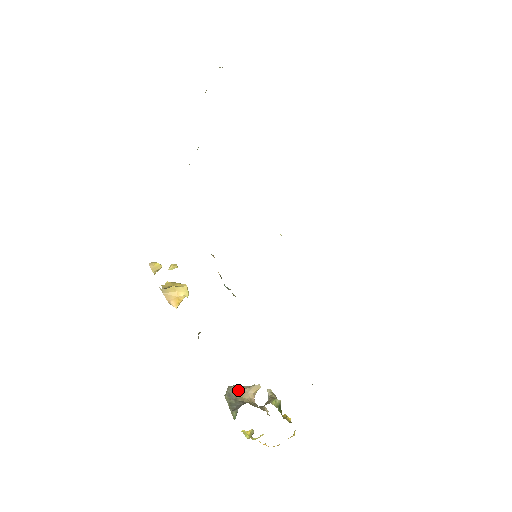
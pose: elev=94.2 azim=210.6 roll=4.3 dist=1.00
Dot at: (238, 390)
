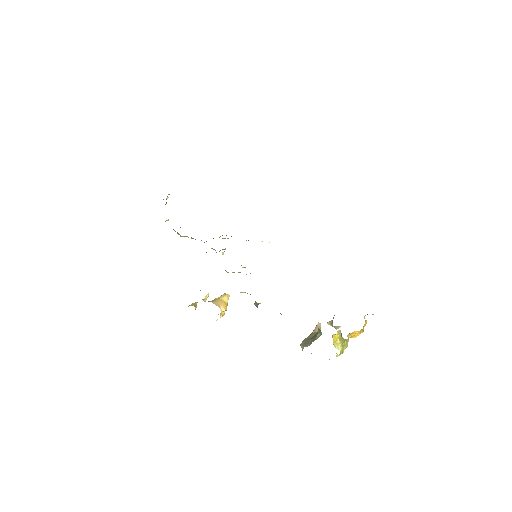
Dot at: (308, 337)
